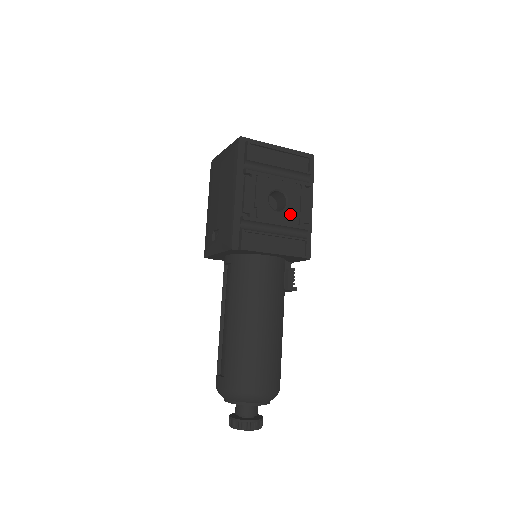
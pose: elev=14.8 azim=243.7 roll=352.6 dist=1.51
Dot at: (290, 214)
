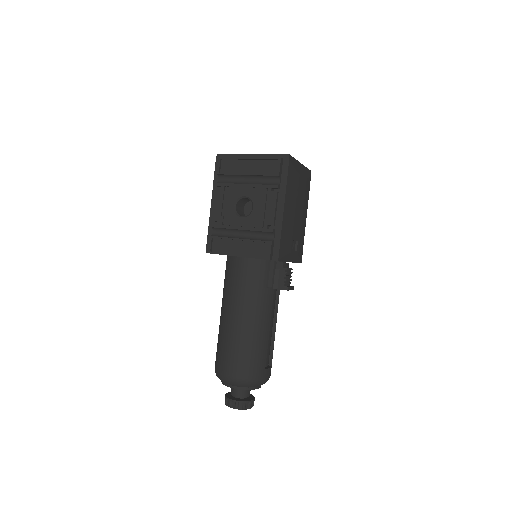
Dot at: (254, 218)
